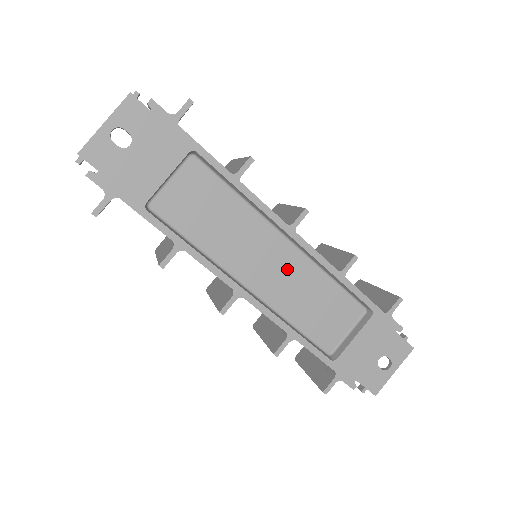
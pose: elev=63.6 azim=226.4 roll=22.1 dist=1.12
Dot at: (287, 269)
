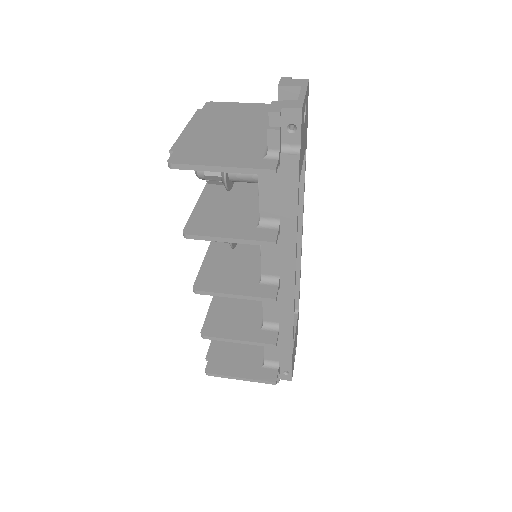
Dot at: occluded
